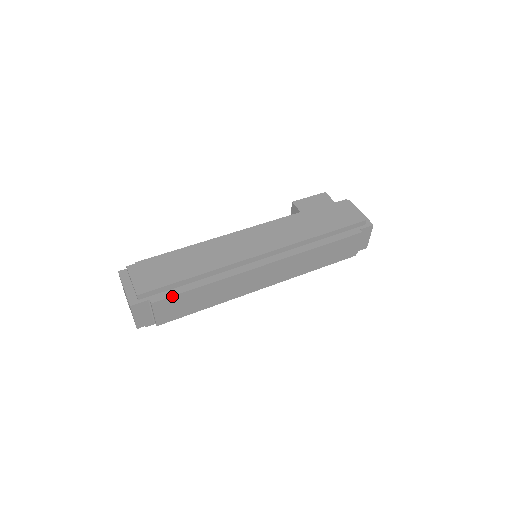
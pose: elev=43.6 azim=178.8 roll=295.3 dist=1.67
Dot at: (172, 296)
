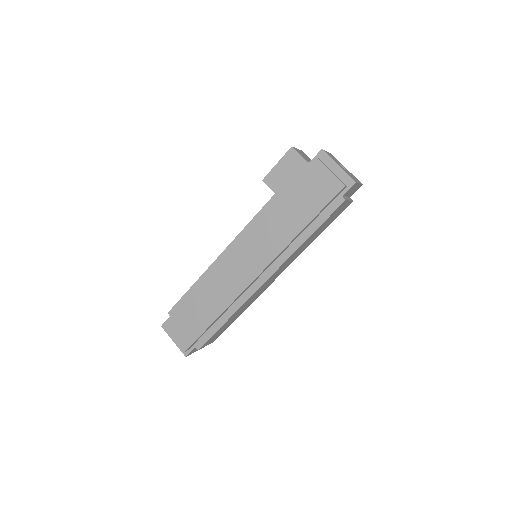
Dot at: (209, 339)
